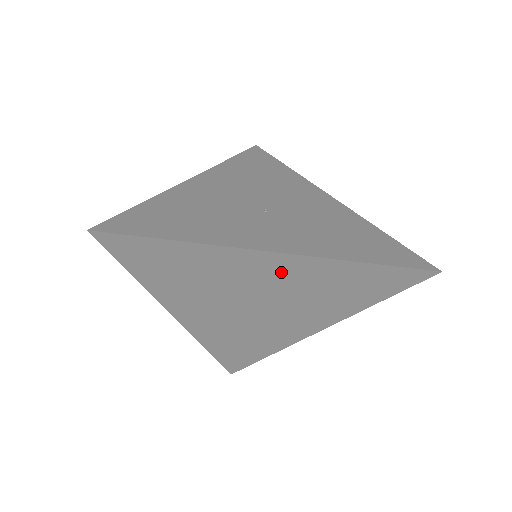
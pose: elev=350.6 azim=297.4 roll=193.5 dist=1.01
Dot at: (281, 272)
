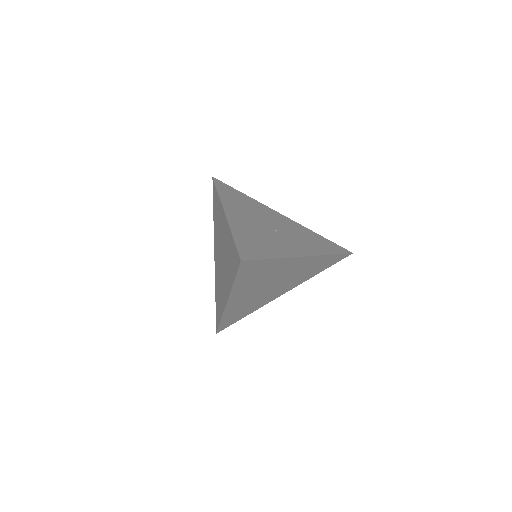
Dot at: (299, 265)
